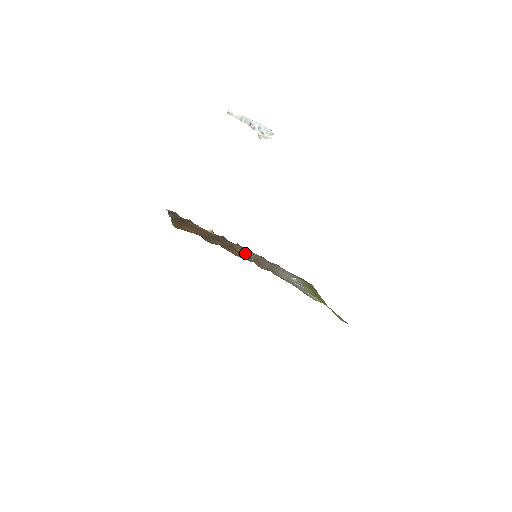
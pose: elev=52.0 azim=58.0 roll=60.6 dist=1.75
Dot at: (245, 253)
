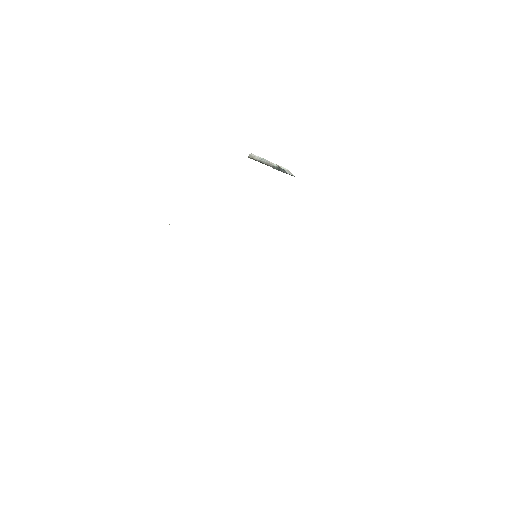
Dot at: occluded
